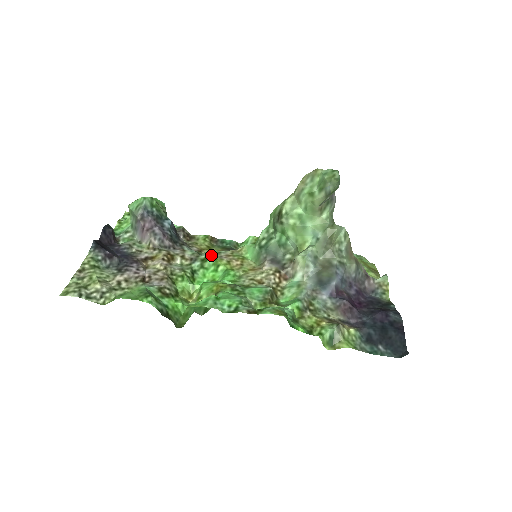
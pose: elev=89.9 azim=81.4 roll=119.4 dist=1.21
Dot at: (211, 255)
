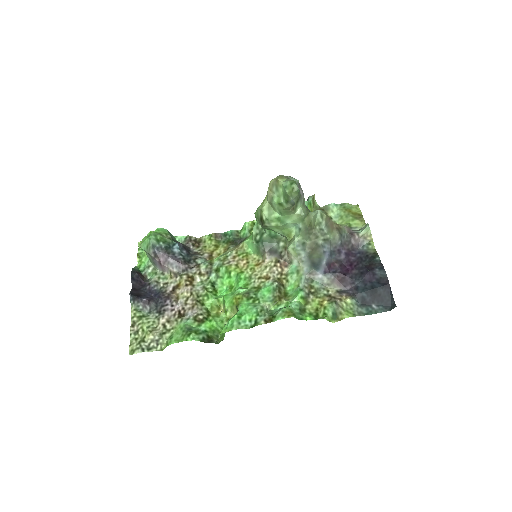
Dot at: (221, 264)
